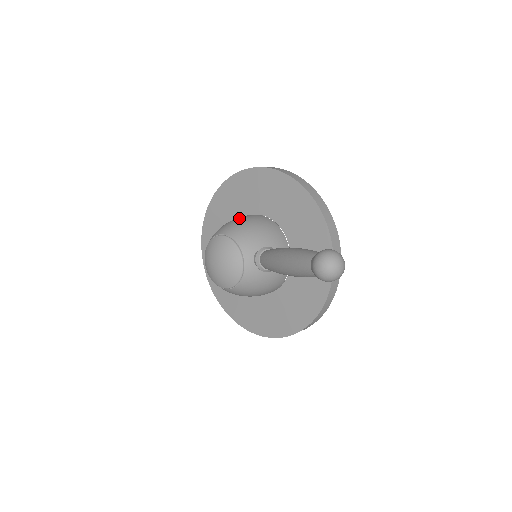
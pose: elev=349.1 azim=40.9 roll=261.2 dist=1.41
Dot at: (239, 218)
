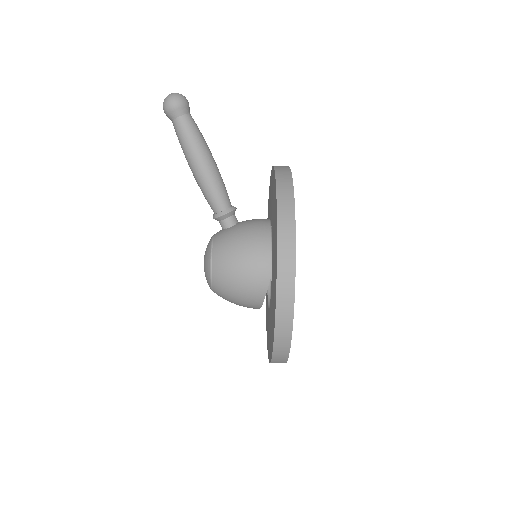
Dot at: occluded
